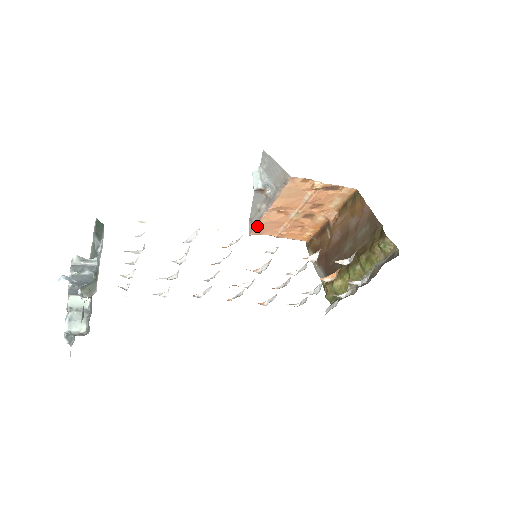
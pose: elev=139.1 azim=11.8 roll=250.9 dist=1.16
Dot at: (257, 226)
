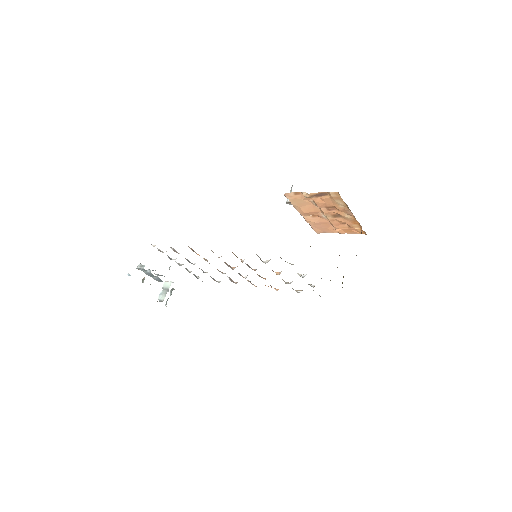
Dot at: (312, 227)
